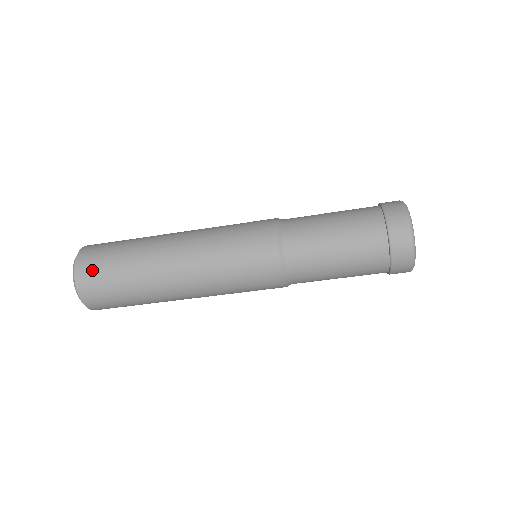
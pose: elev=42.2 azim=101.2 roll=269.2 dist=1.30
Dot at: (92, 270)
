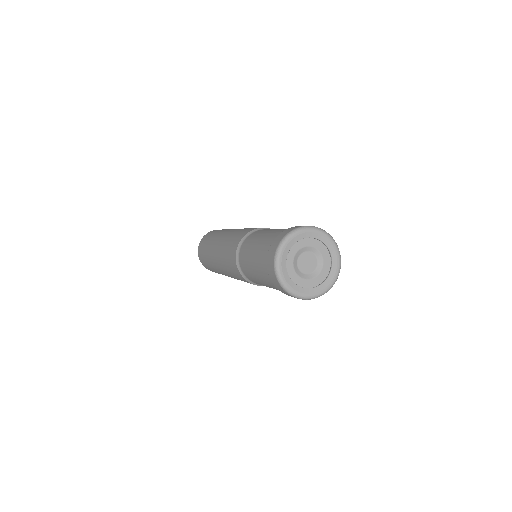
Dot at: (203, 262)
